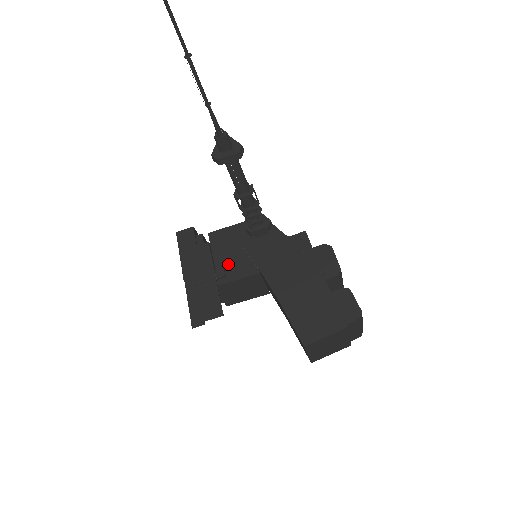
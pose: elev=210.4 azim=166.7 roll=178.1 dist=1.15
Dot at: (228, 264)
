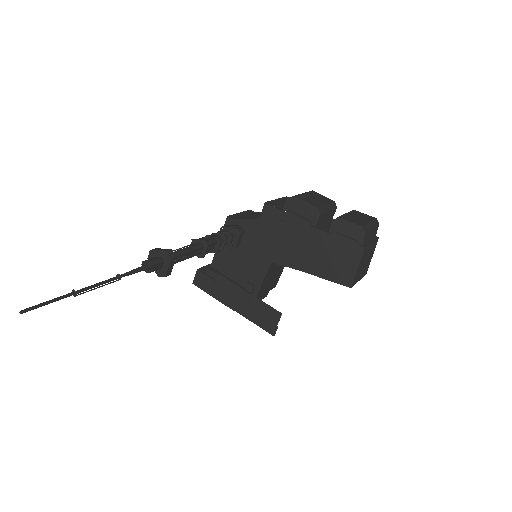
Dot at: (246, 276)
